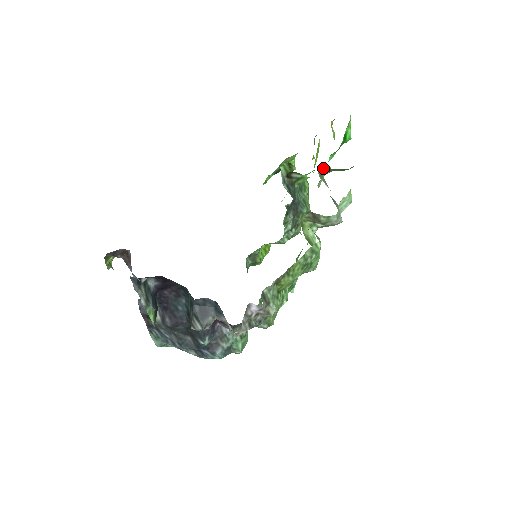
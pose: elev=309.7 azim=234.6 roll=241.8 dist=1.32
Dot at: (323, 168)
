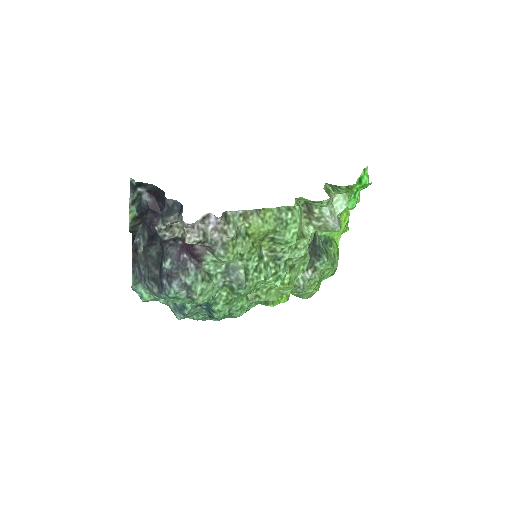
Dot at: (333, 193)
